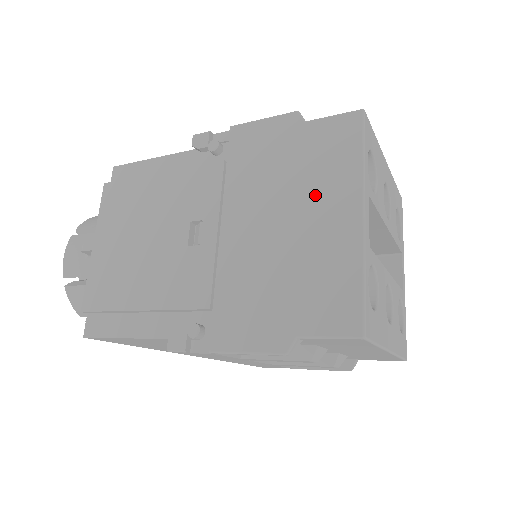
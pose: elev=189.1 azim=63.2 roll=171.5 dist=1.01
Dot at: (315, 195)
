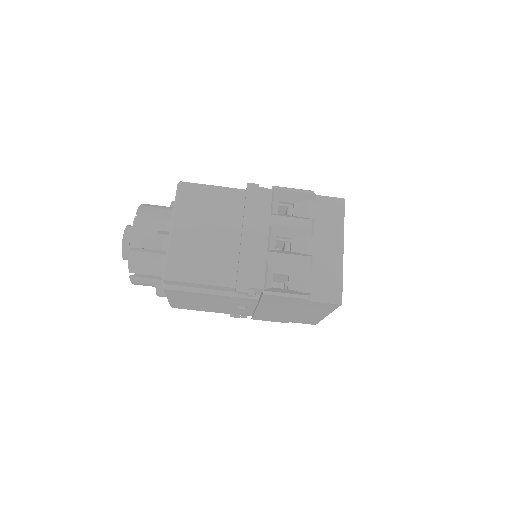
Dot at: occluded
